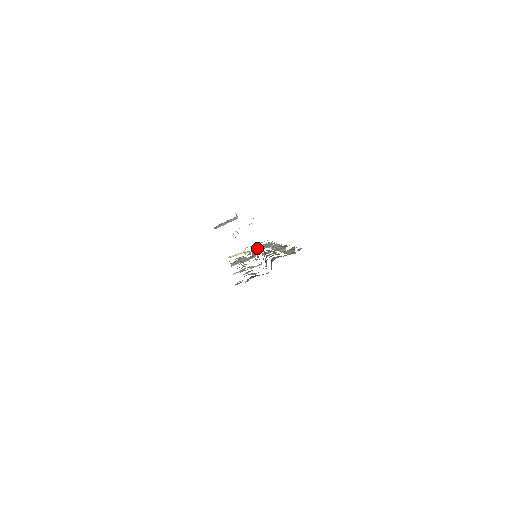
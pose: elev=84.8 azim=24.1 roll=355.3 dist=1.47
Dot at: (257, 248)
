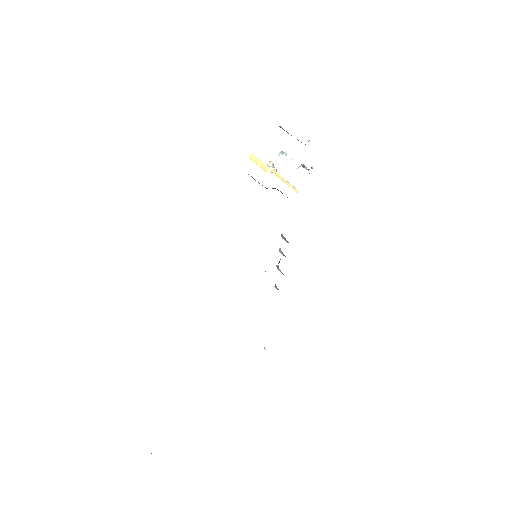
Dot at: occluded
